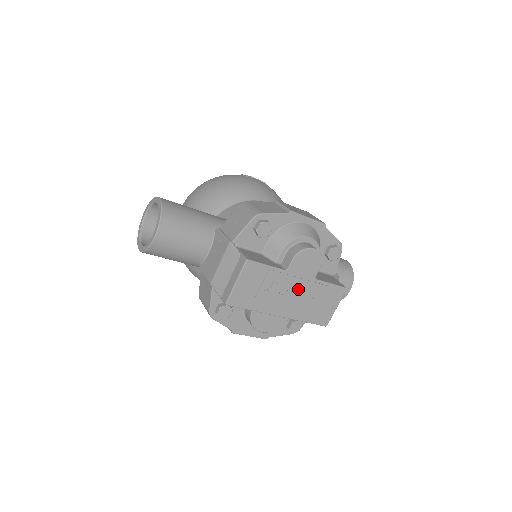
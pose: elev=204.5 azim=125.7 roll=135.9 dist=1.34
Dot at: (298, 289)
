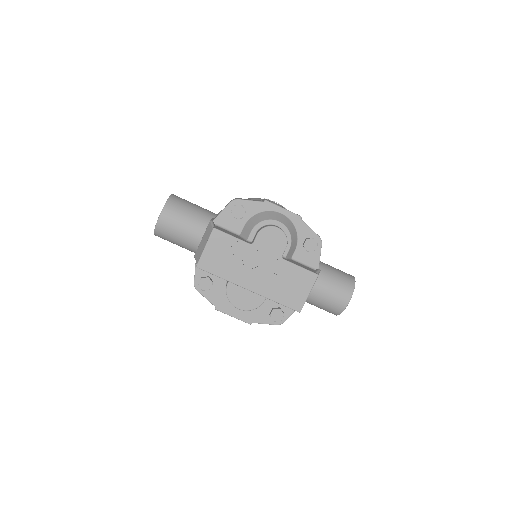
Dot at: (265, 265)
